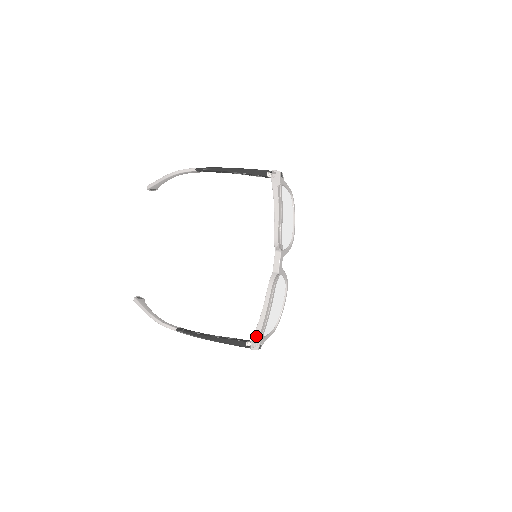
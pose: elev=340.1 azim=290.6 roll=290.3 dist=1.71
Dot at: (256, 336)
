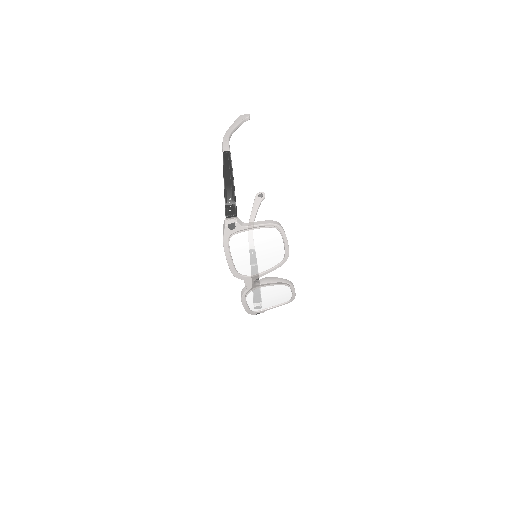
Dot at: occluded
